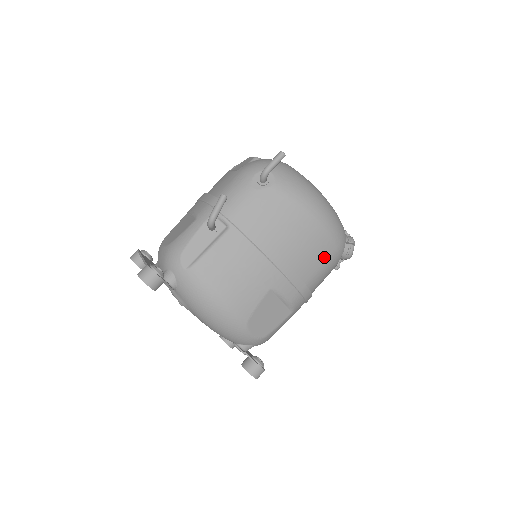
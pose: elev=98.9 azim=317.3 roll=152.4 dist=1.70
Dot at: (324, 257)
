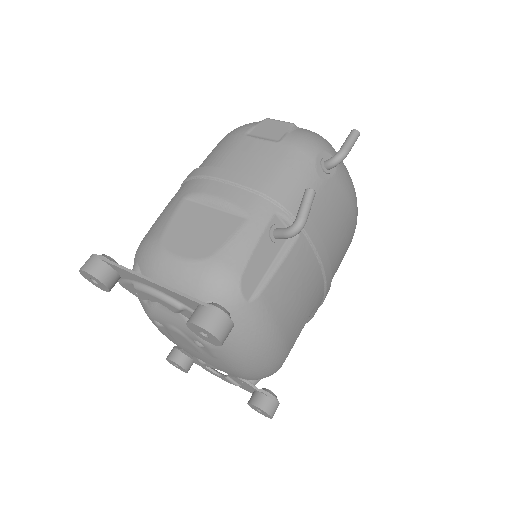
Dot at: occluded
